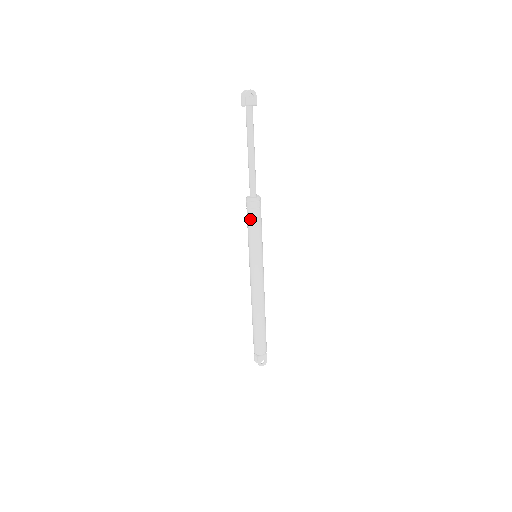
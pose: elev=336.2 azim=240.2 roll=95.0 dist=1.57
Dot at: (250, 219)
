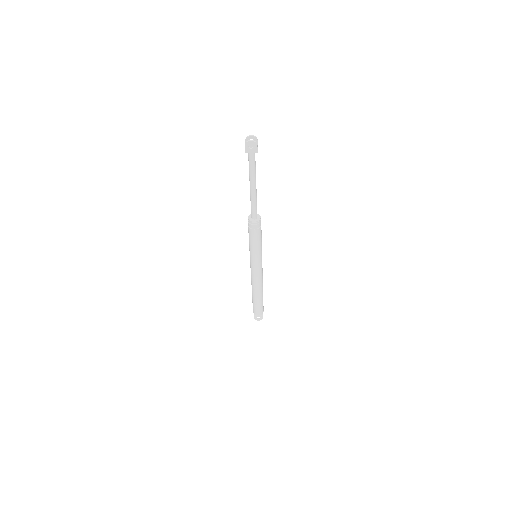
Dot at: (249, 233)
